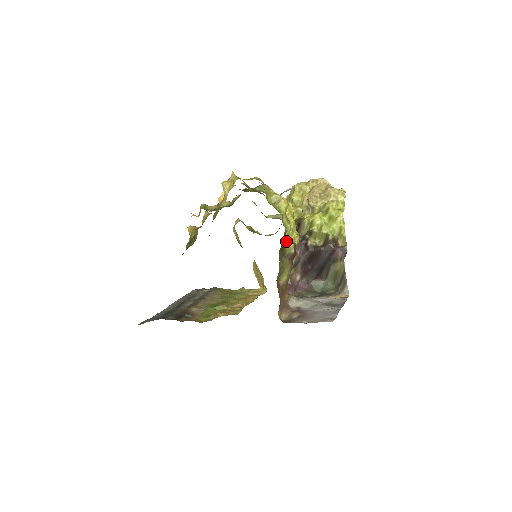
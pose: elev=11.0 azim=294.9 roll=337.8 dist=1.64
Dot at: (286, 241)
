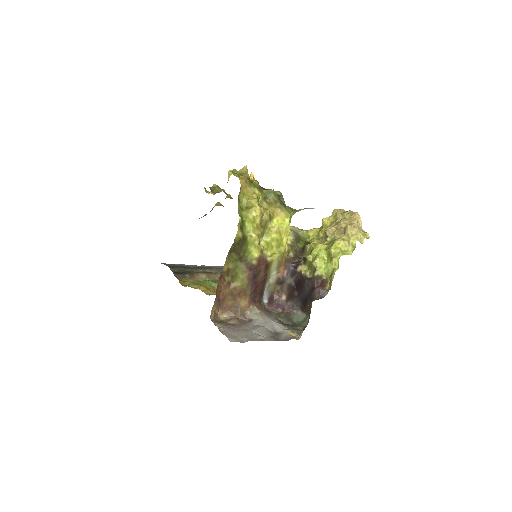
Dot at: (251, 249)
